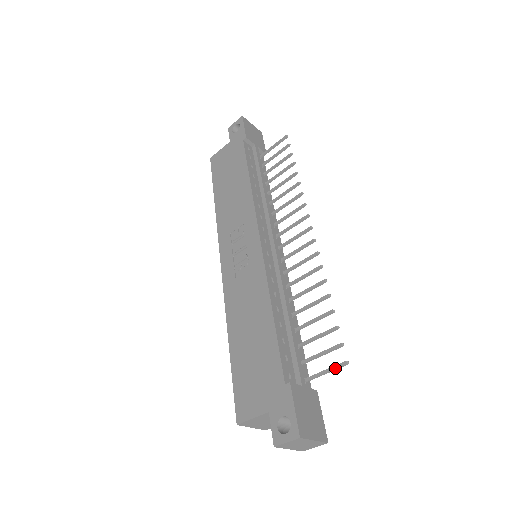
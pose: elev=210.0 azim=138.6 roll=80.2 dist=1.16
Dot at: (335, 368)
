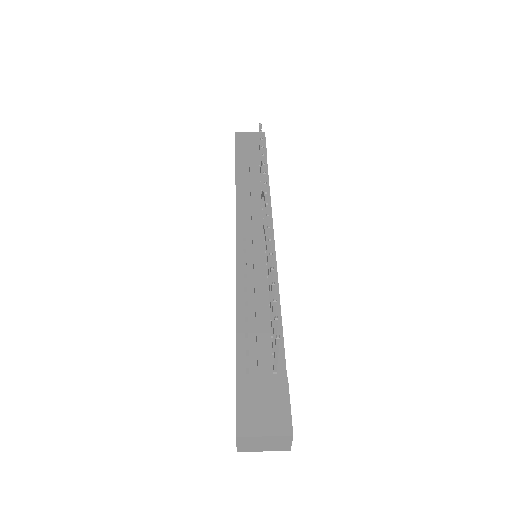
Dot at: (275, 347)
